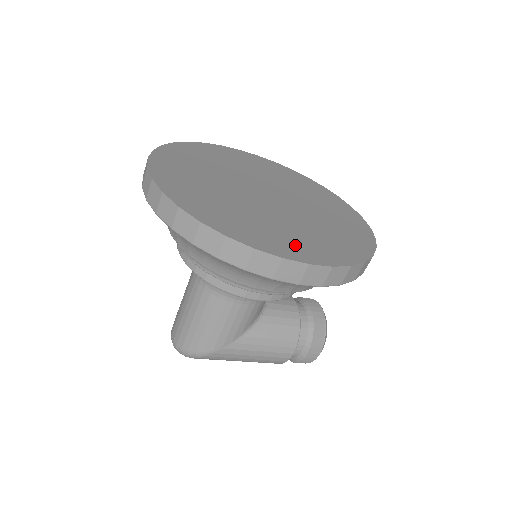
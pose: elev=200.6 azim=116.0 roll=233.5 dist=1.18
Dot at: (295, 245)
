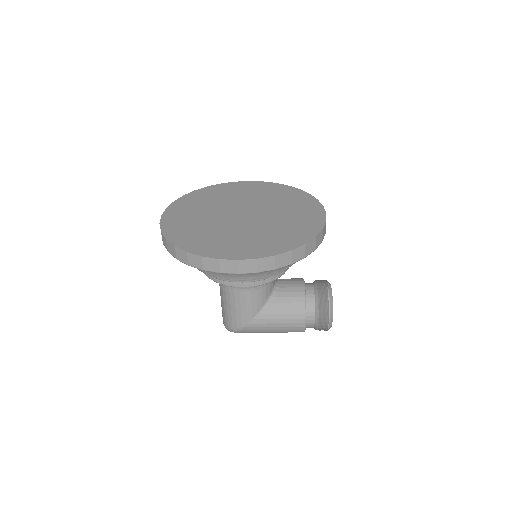
Dot at: (237, 248)
